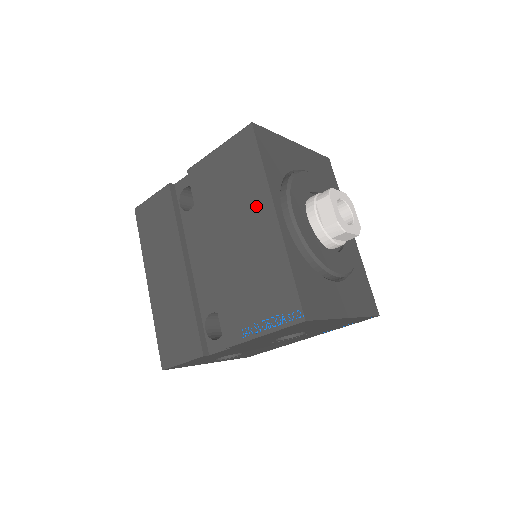
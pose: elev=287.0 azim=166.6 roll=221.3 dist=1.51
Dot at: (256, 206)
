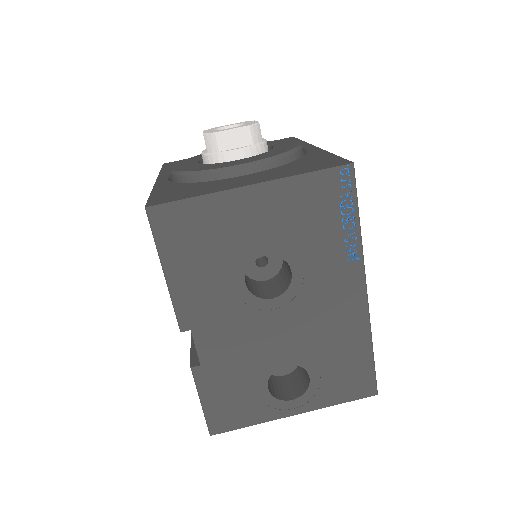
Dot at: occluded
